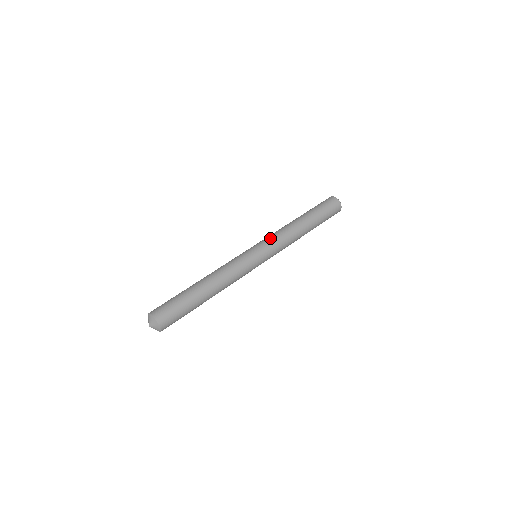
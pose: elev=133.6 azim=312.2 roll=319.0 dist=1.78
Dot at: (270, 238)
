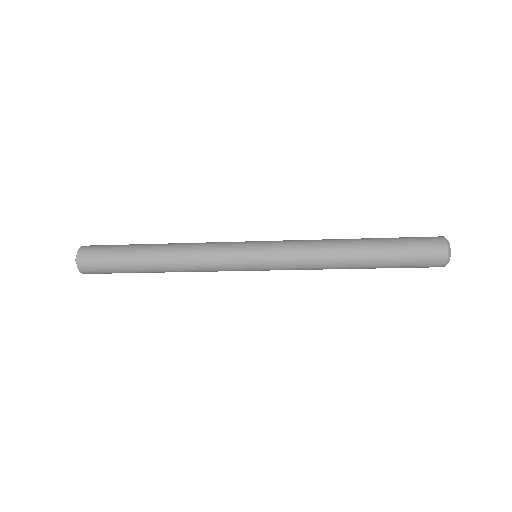
Dot at: occluded
